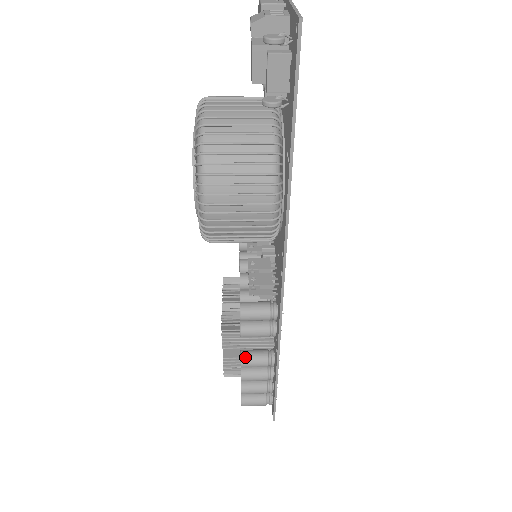
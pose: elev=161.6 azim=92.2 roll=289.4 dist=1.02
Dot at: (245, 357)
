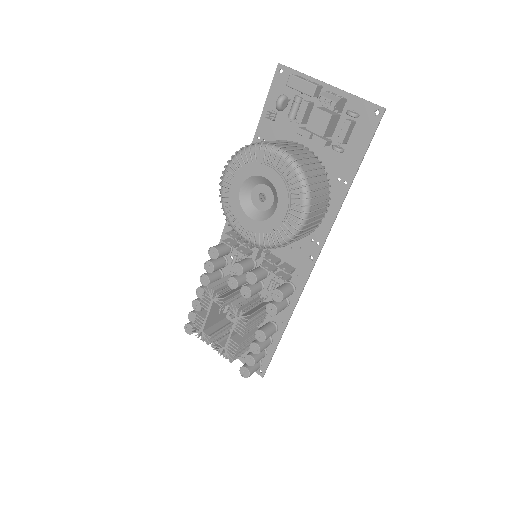
Dot at: (266, 332)
